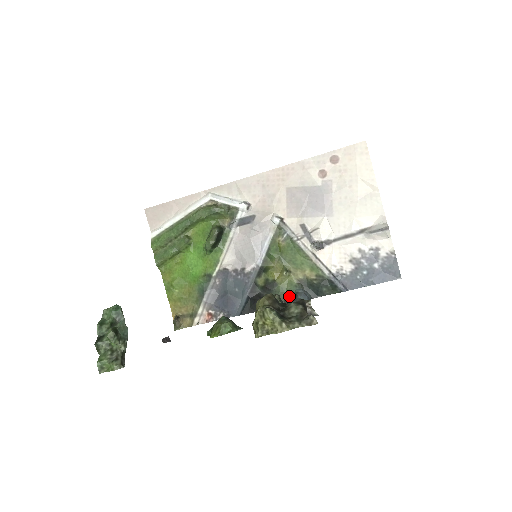
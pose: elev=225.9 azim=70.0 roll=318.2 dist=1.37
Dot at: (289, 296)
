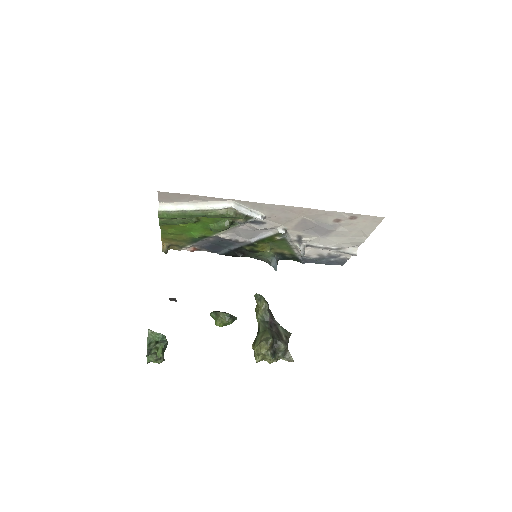
Dot at: (264, 259)
